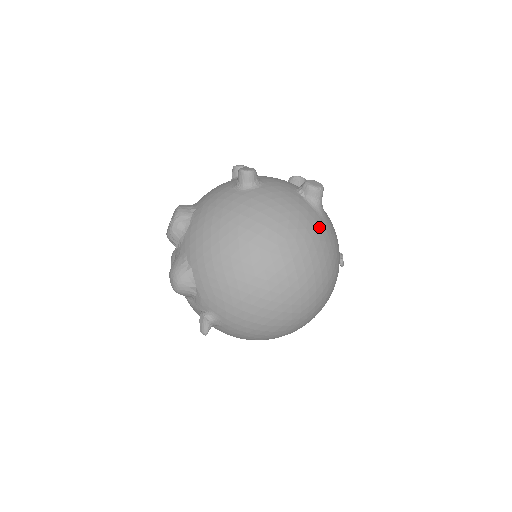
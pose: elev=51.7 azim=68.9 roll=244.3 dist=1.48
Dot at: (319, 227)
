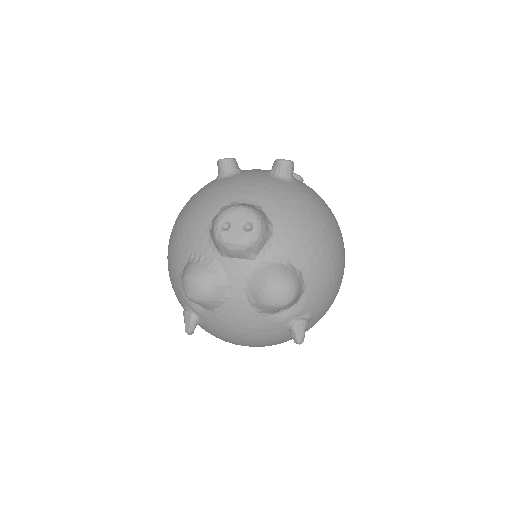
Dot at: occluded
